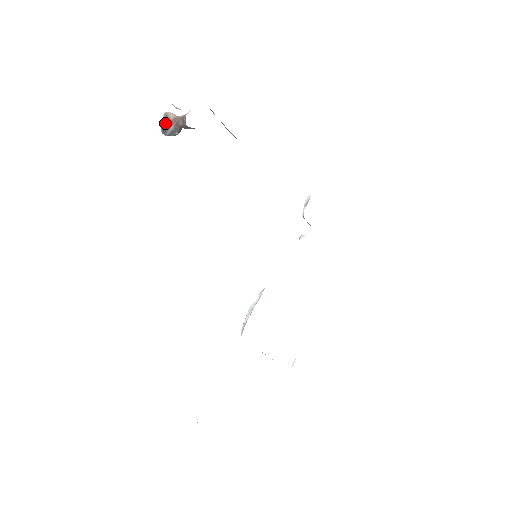
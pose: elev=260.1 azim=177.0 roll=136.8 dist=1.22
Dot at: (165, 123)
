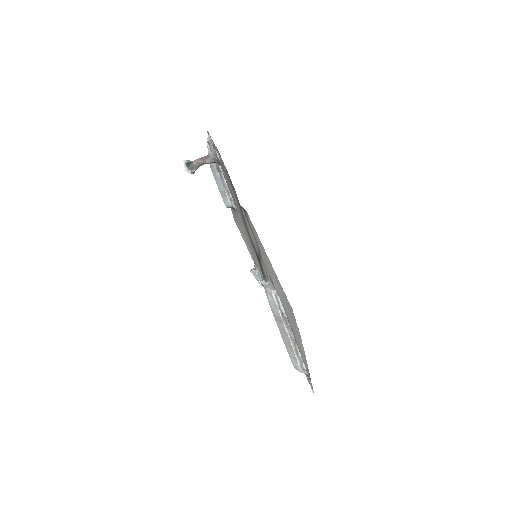
Dot at: (188, 161)
